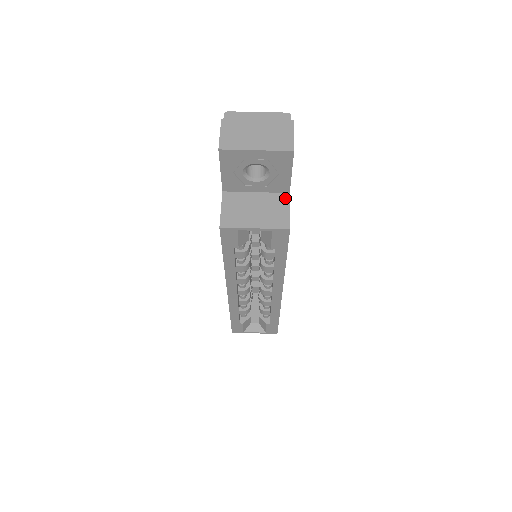
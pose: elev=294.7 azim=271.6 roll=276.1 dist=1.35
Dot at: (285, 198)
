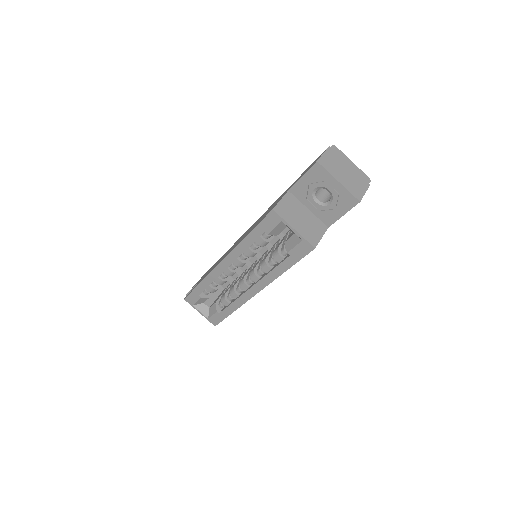
Dot at: (324, 228)
